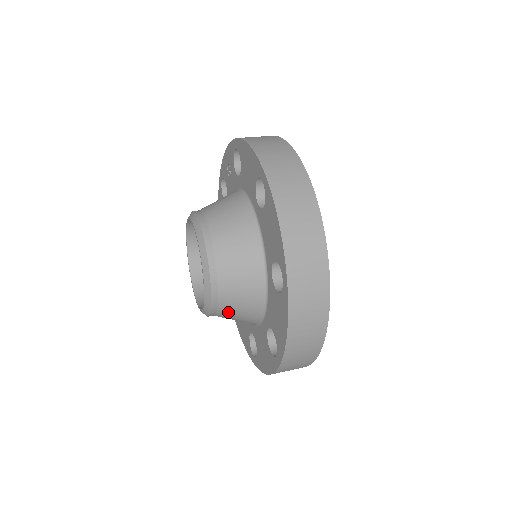
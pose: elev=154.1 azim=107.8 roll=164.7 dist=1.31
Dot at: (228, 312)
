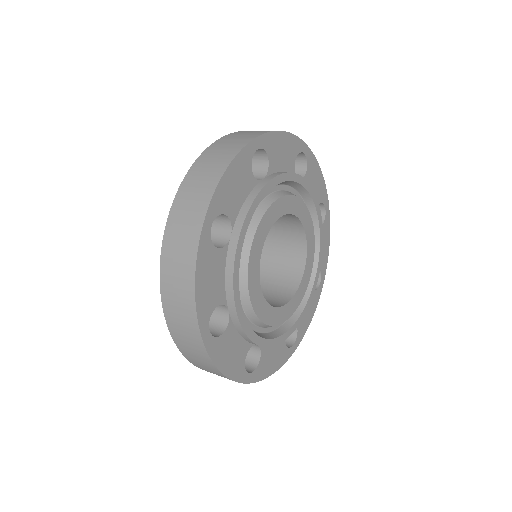
Dot at: occluded
